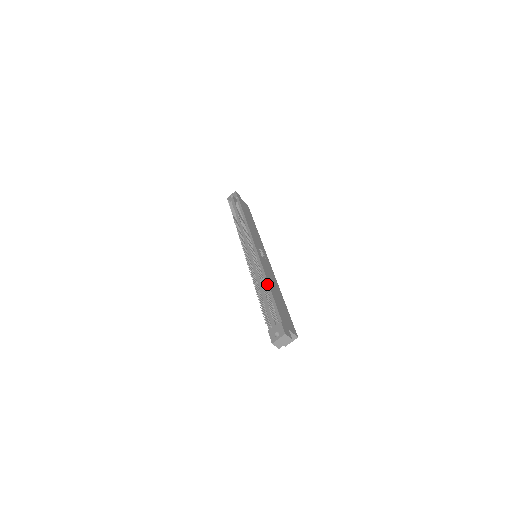
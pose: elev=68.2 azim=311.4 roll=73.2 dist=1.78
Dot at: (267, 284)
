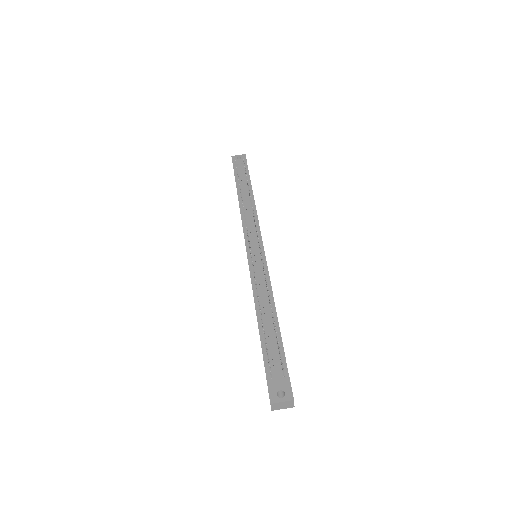
Dot at: (274, 309)
